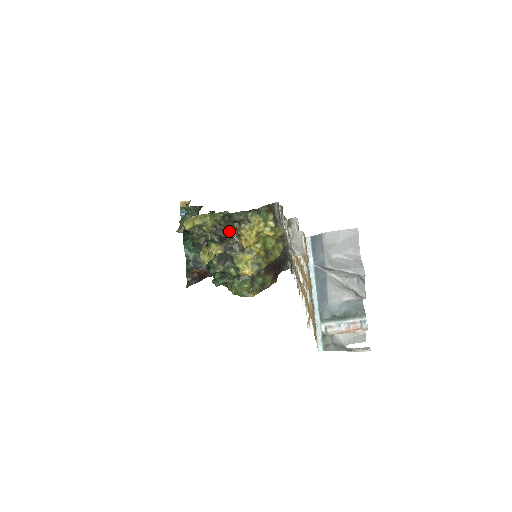
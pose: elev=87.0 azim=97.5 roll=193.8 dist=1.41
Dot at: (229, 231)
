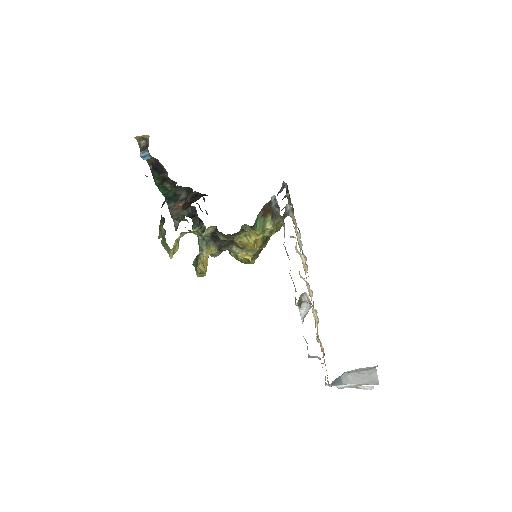
Dot at: (221, 240)
